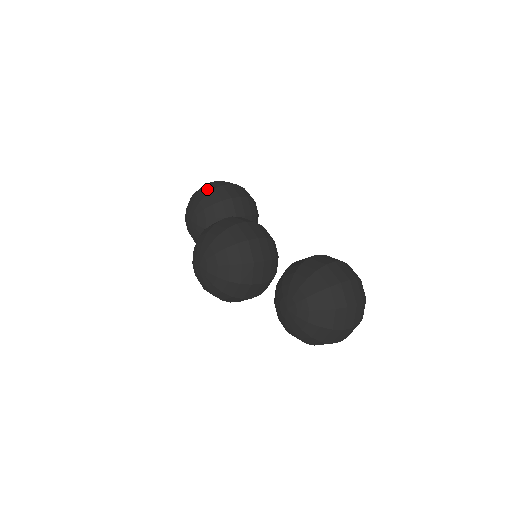
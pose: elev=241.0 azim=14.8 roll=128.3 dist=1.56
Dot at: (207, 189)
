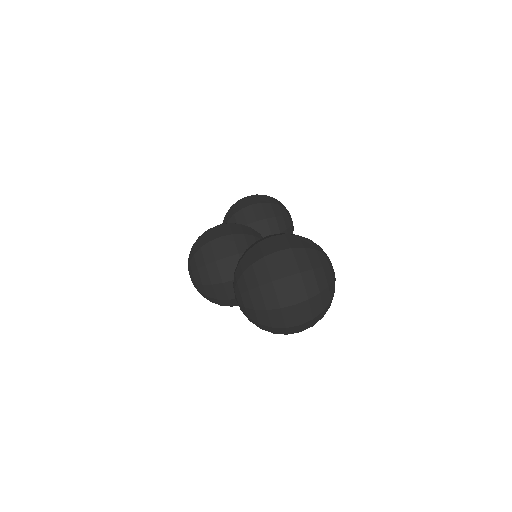
Dot at: occluded
